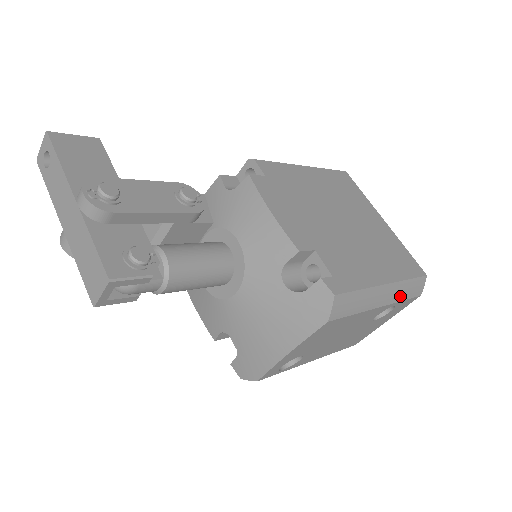
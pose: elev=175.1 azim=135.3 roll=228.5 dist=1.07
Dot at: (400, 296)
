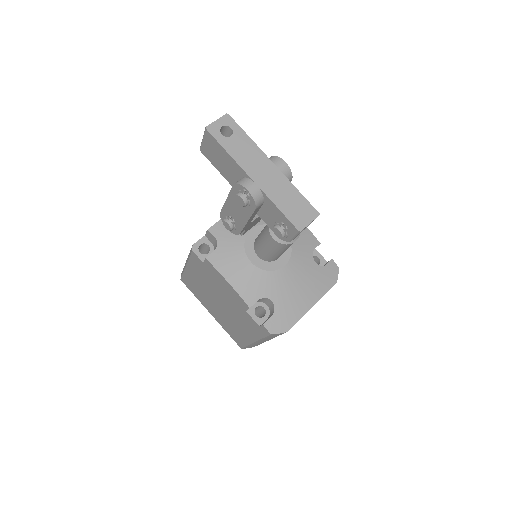
Dot at: occluded
